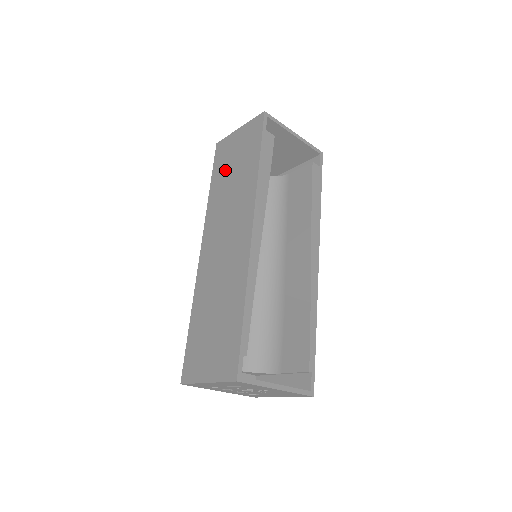
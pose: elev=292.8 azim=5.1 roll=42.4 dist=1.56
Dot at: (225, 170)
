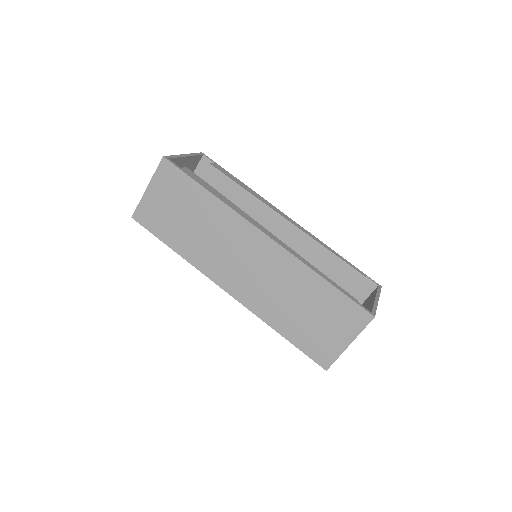
Dot at: (174, 225)
